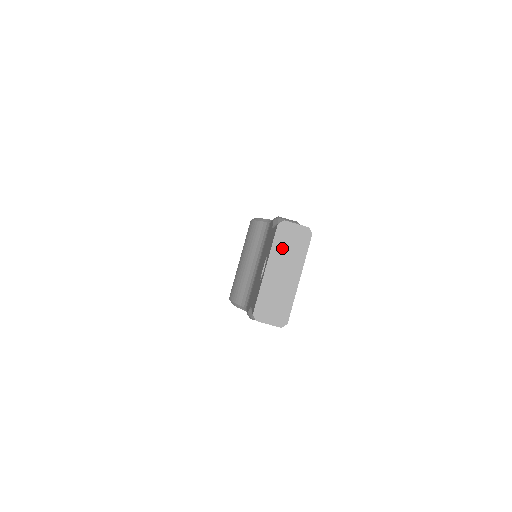
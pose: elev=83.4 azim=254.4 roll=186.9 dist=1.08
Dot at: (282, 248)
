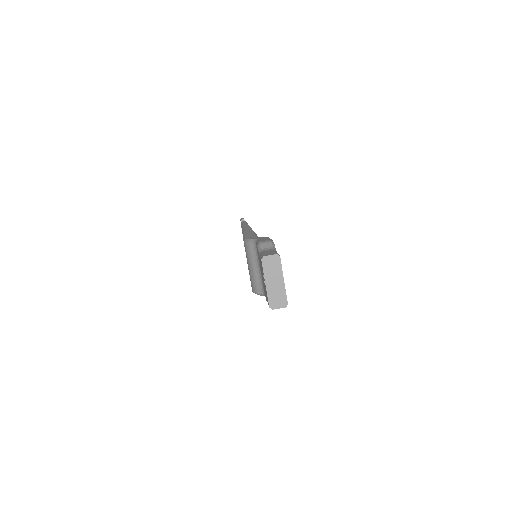
Dot at: (269, 270)
